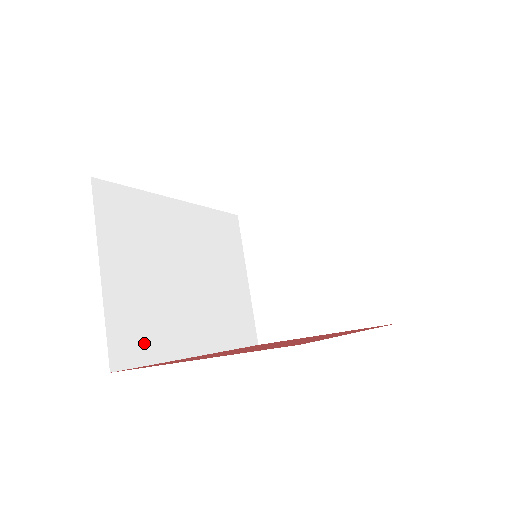
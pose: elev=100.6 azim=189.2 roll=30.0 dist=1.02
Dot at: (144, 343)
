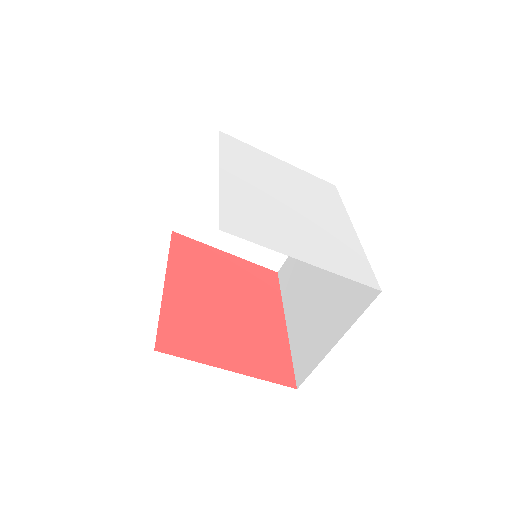
Dot at: occluded
